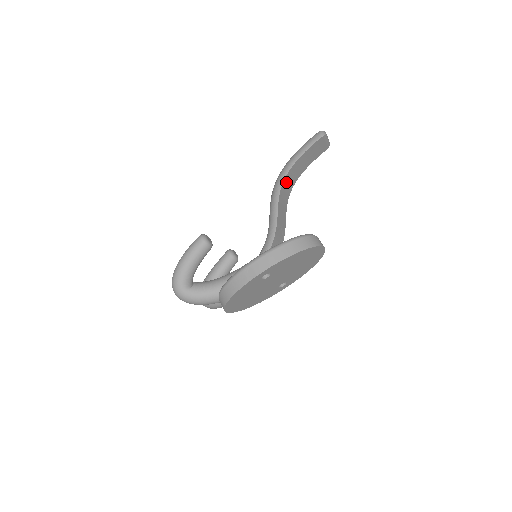
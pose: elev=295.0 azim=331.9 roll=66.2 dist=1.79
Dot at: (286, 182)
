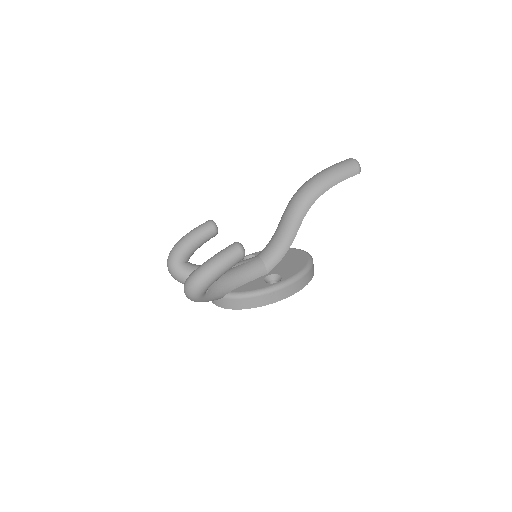
Dot at: occluded
